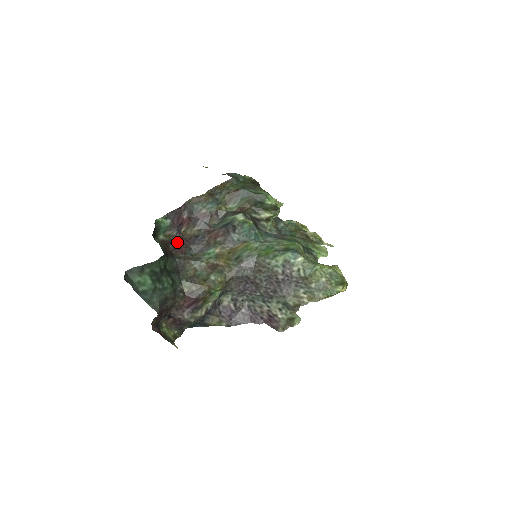
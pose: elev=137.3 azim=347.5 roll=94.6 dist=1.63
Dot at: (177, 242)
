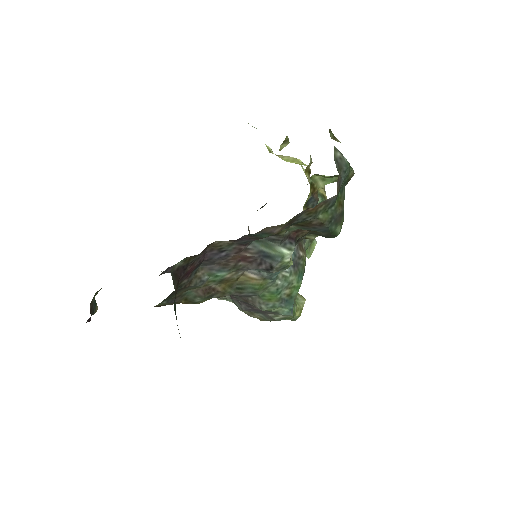
Dot at: (193, 264)
